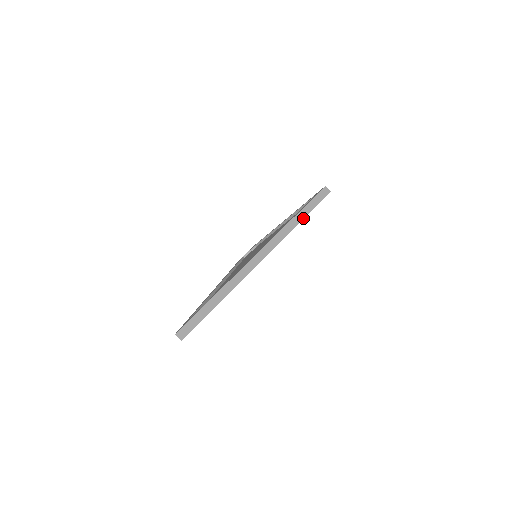
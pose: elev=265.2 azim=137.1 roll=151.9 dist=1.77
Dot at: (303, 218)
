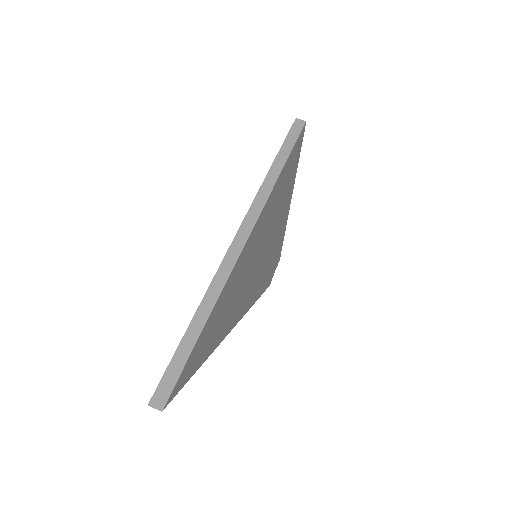
Dot at: (282, 167)
